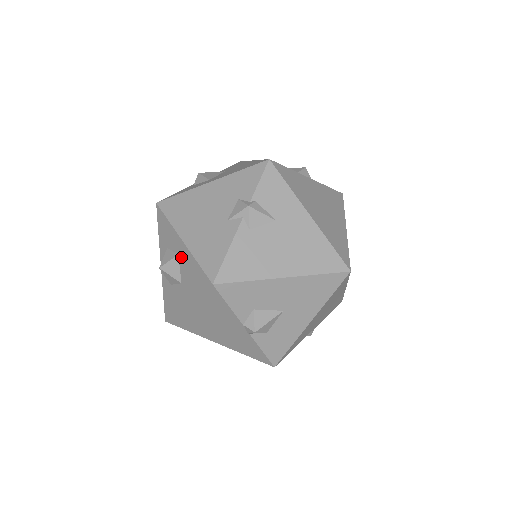
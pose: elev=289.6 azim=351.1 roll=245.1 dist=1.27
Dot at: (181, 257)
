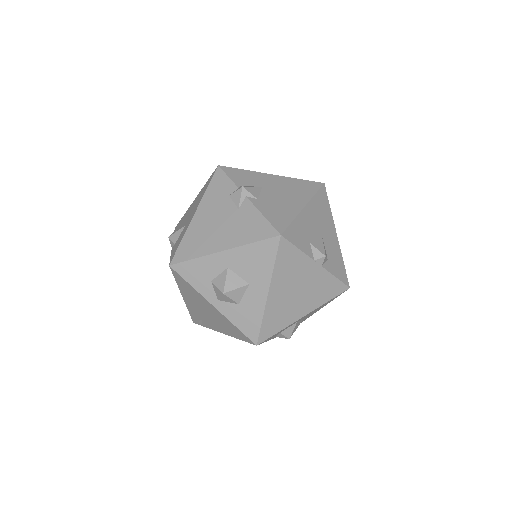
Dot at: (232, 265)
